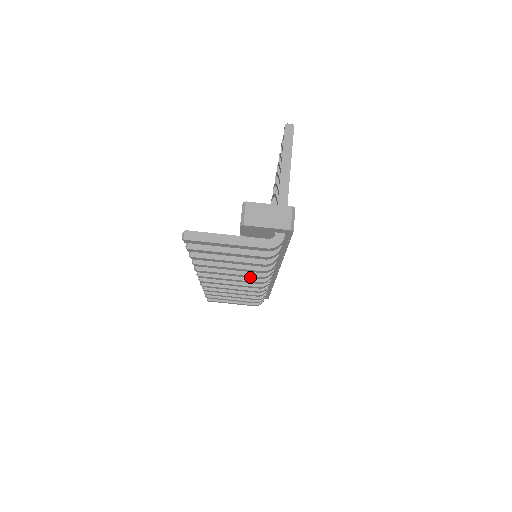
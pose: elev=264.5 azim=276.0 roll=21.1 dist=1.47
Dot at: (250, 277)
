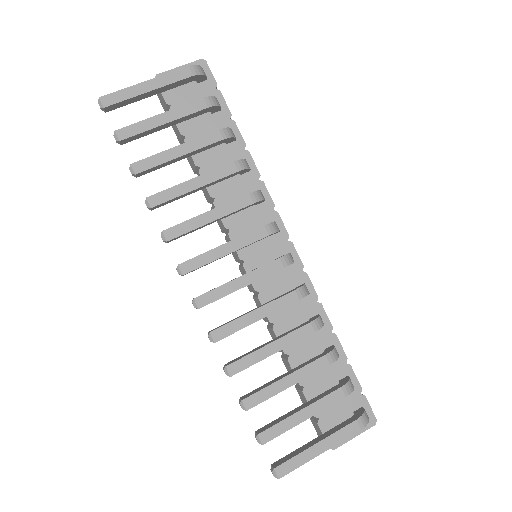
Dot at: (238, 208)
